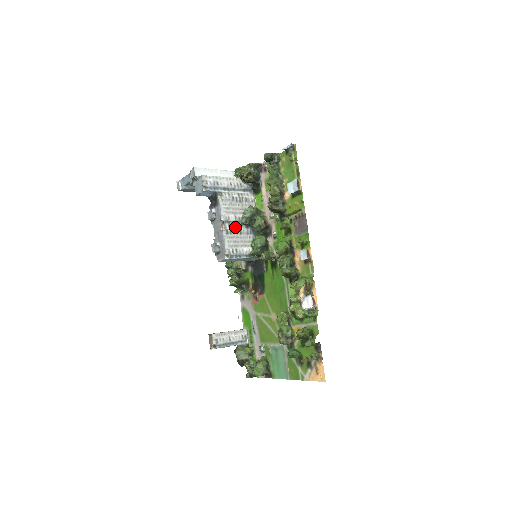
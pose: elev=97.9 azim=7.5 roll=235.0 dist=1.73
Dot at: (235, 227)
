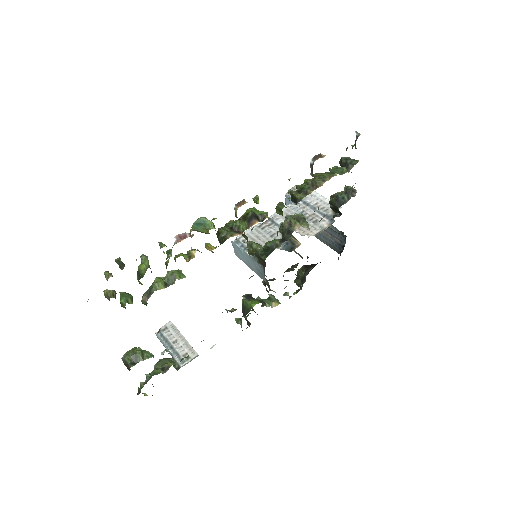
Dot at: (274, 229)
